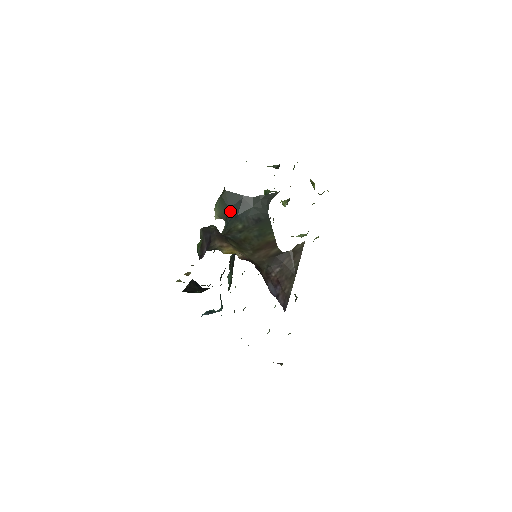
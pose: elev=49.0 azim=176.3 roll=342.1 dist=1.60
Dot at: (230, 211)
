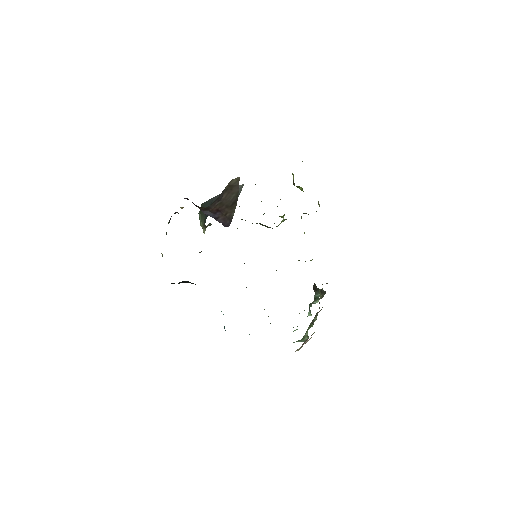
Dot at: occluded
